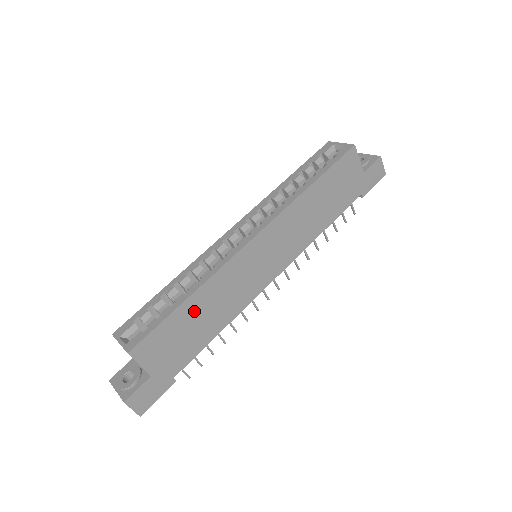
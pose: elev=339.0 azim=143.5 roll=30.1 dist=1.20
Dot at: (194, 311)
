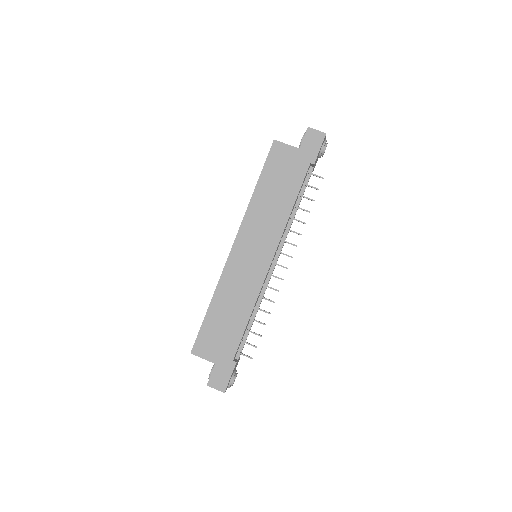
Dot at: (219, 312)
